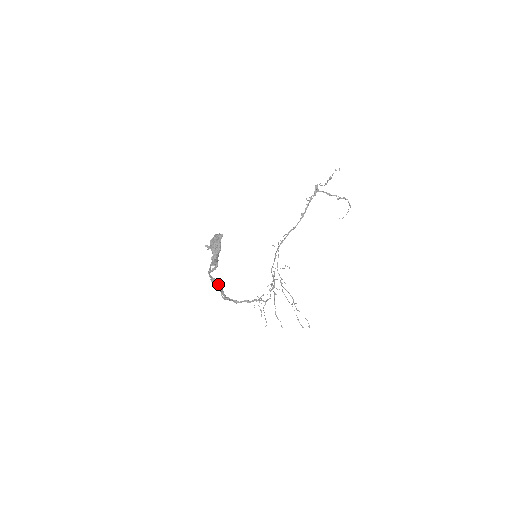
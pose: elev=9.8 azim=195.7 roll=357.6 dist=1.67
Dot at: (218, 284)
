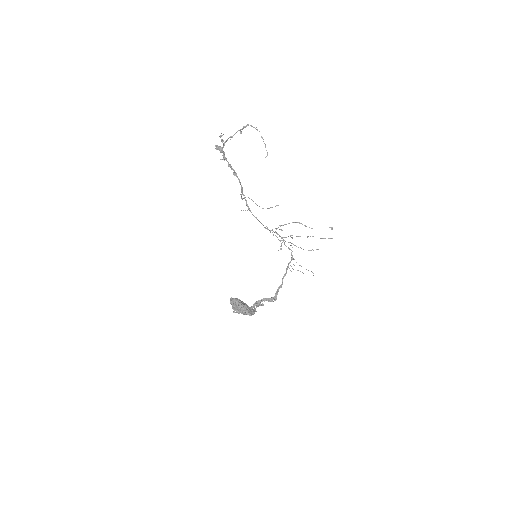
Dot at: (262, 300)
